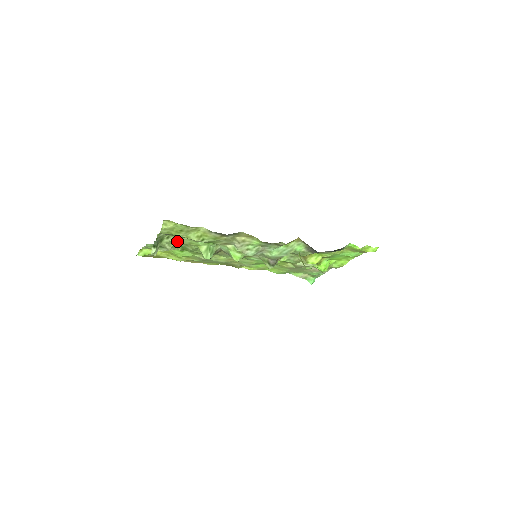
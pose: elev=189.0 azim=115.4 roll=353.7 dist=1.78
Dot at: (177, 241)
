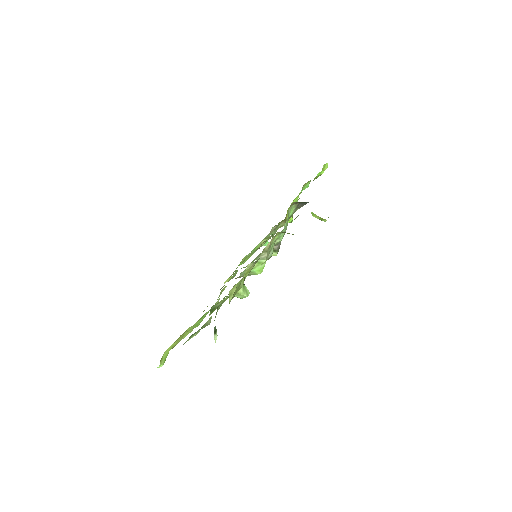
Dot at: (220, 306)
